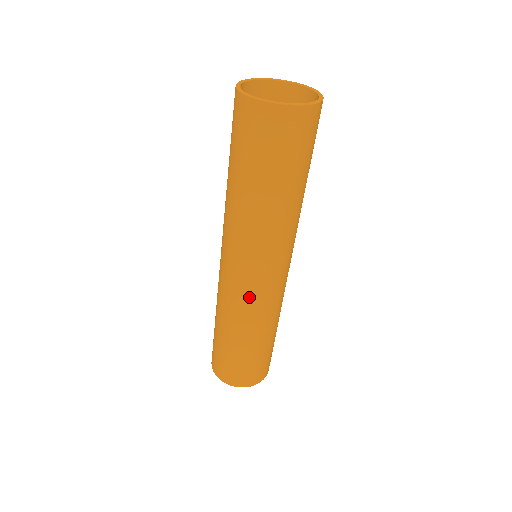
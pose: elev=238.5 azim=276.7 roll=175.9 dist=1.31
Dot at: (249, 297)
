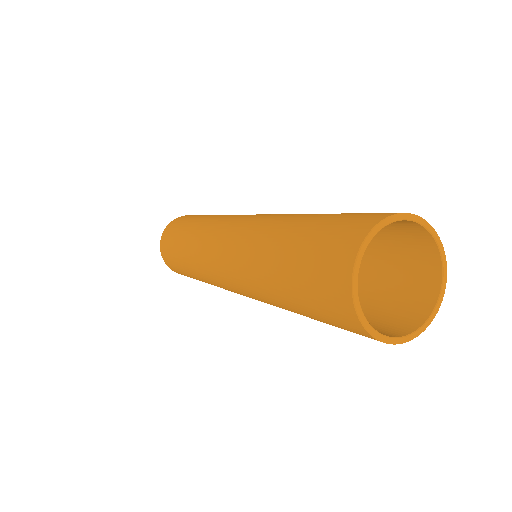
Dot at: (215, 280)
